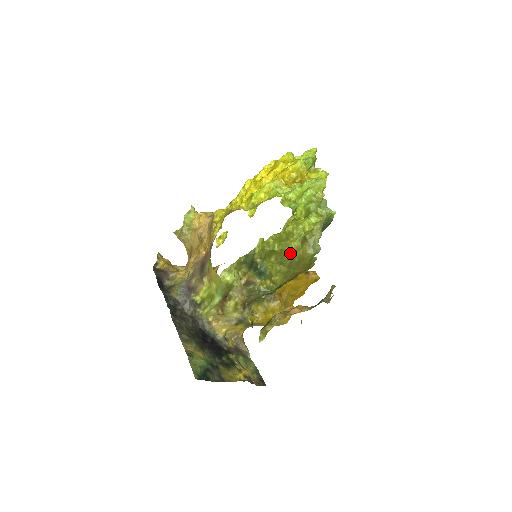
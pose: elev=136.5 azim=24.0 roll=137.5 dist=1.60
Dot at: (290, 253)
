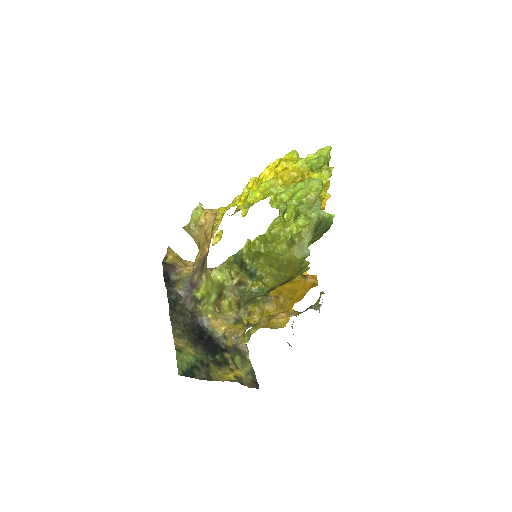
Dot at: (277, 256)
